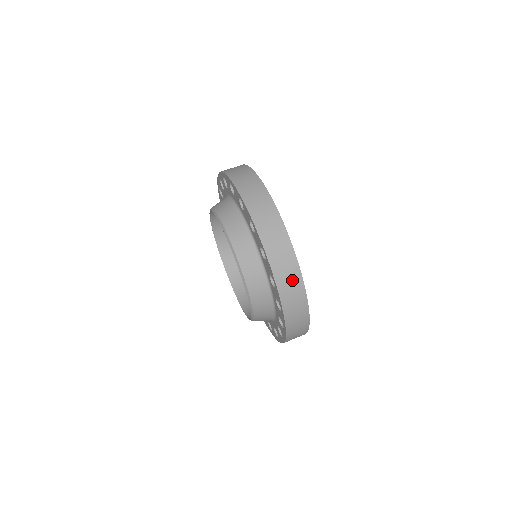
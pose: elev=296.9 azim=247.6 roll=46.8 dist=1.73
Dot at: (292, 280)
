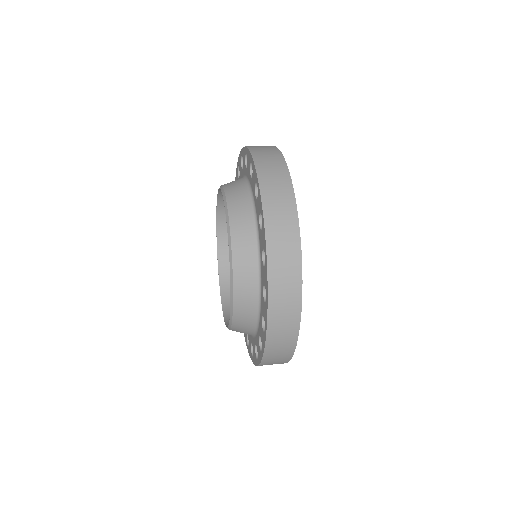
Dot at: (264, 147)
